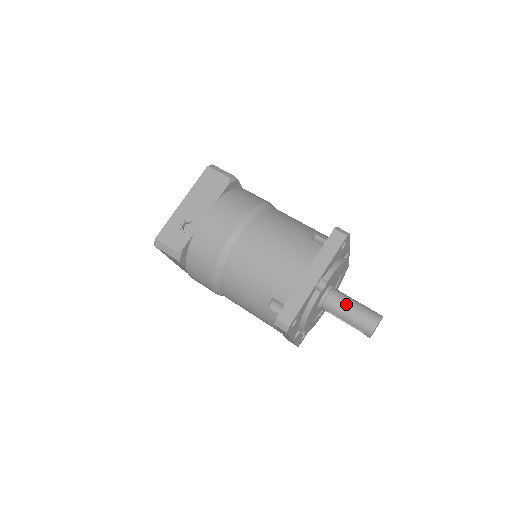
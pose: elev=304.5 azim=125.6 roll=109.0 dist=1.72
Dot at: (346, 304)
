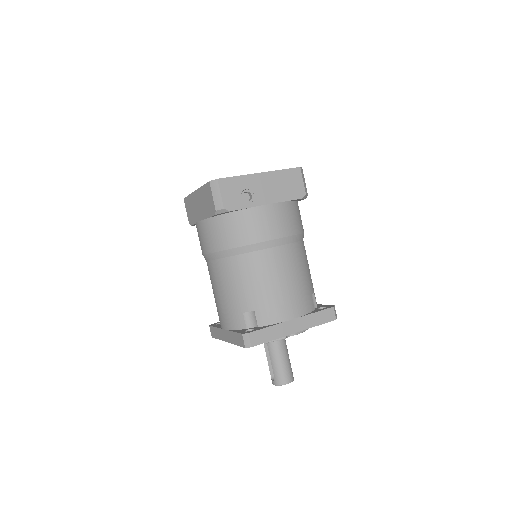
Dot at: (283, 352)
